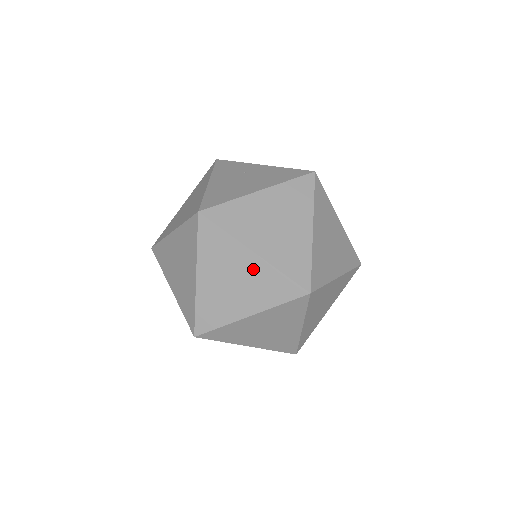
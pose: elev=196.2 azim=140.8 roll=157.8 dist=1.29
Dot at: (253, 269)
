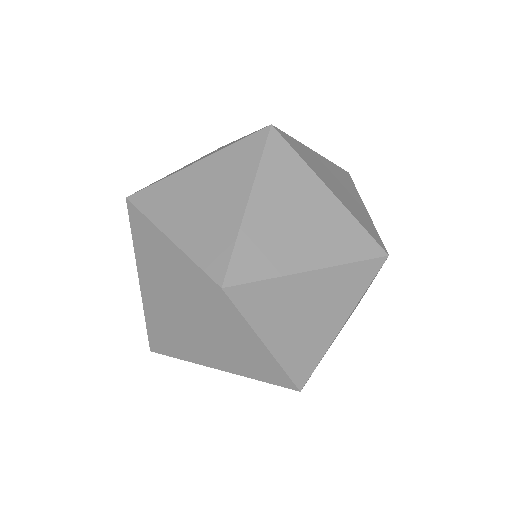
Dot at: (171, 260)
